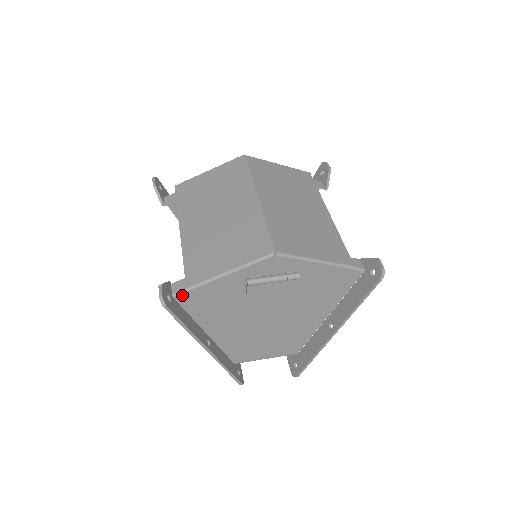
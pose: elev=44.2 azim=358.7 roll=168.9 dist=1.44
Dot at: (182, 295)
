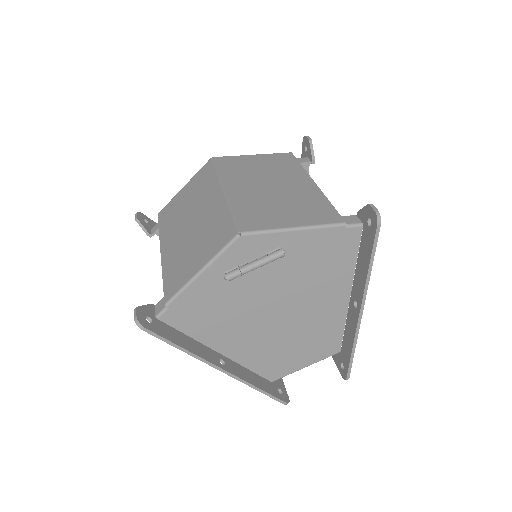
Dot at: (165, 313)
